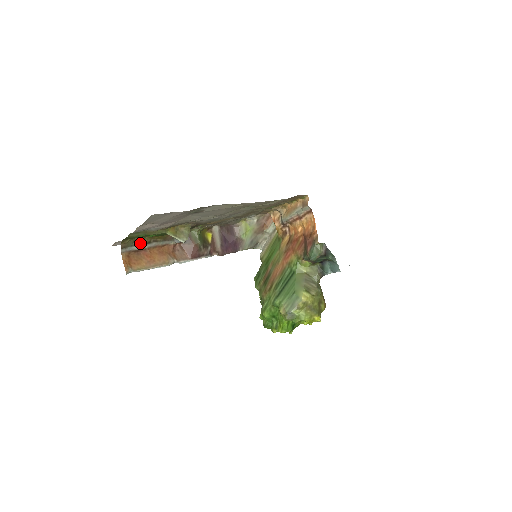
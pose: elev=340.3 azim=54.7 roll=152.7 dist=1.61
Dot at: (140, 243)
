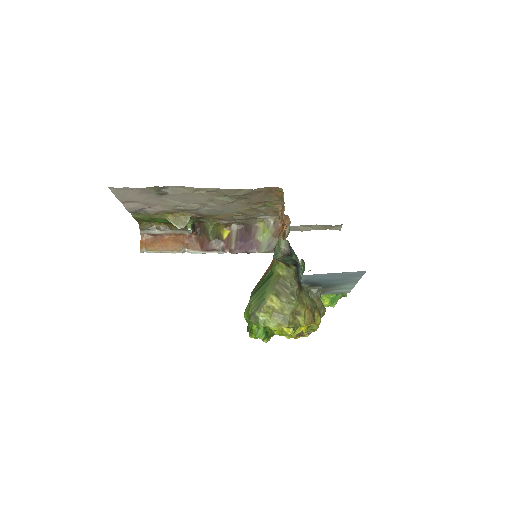
Dot at: (157, 228)
